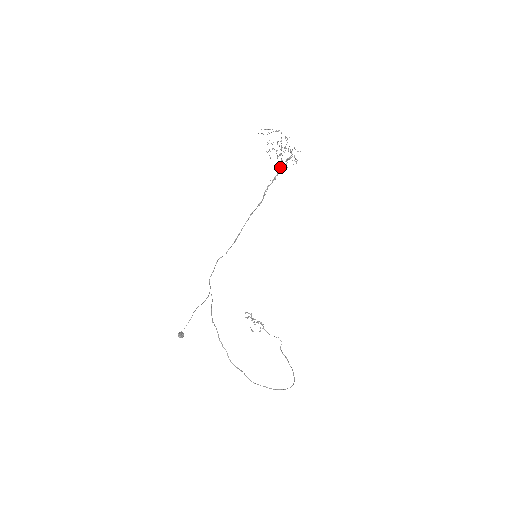
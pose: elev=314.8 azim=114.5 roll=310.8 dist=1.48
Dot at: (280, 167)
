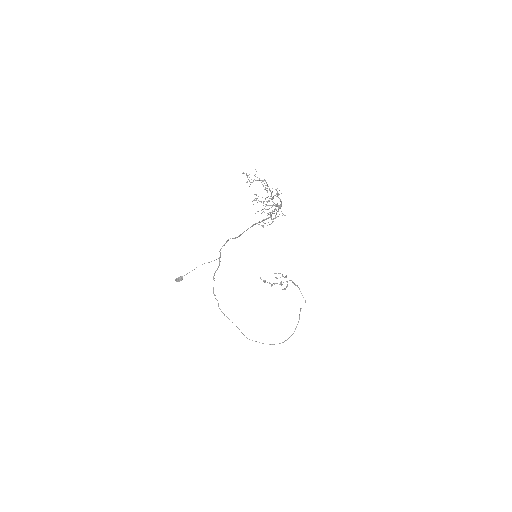
Dot at: (280, 204)
